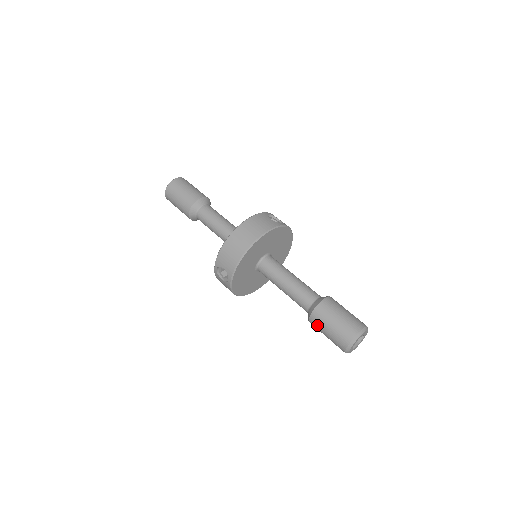
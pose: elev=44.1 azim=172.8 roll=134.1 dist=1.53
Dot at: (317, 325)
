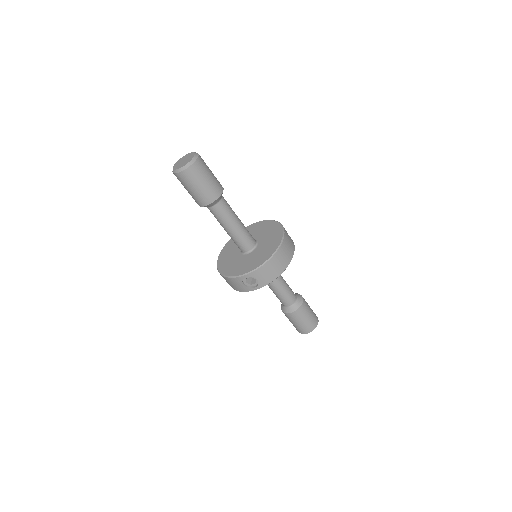
Dot at: (295, 318)
